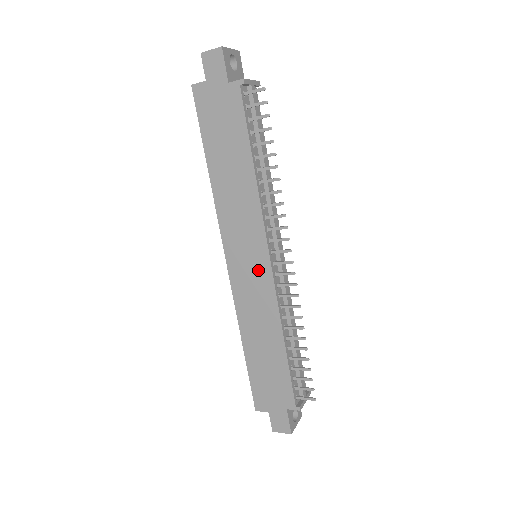
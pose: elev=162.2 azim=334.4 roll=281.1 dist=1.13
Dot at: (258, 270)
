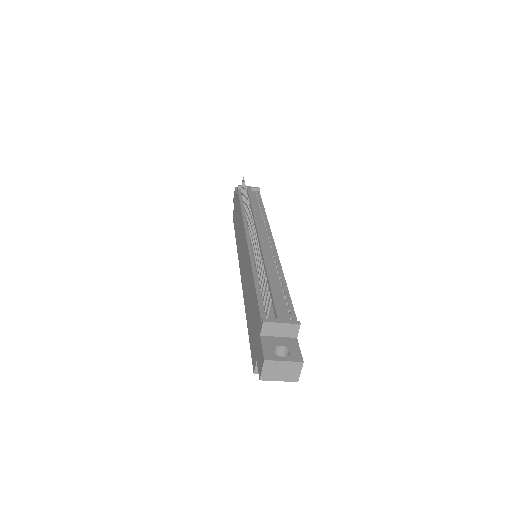
Dot at: (245, 253)
